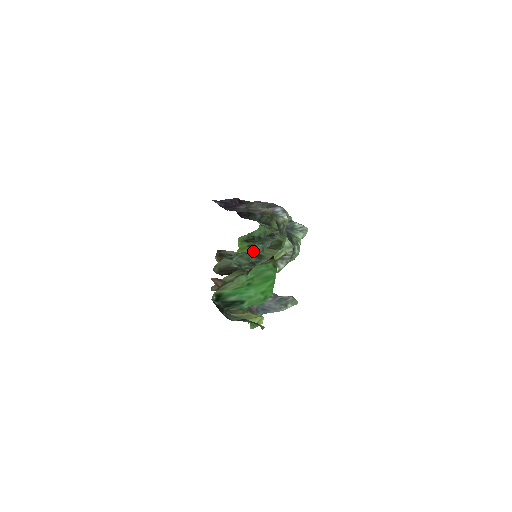
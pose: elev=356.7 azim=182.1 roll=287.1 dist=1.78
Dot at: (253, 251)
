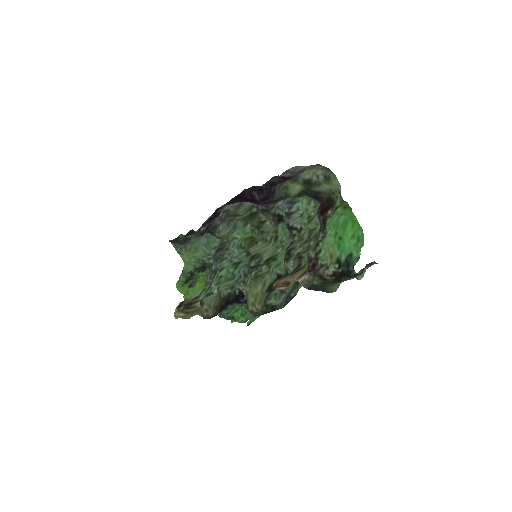
Dot at: (225, 270)
